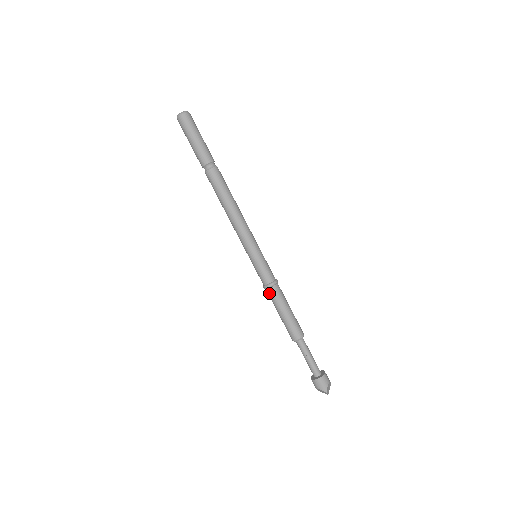
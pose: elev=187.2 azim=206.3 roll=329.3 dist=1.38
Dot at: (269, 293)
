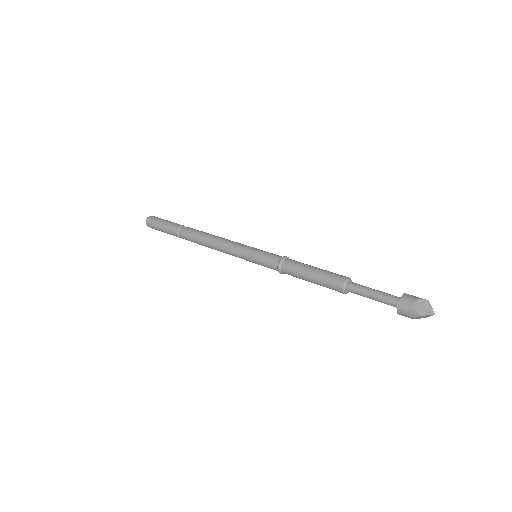
Dot at: occluded
